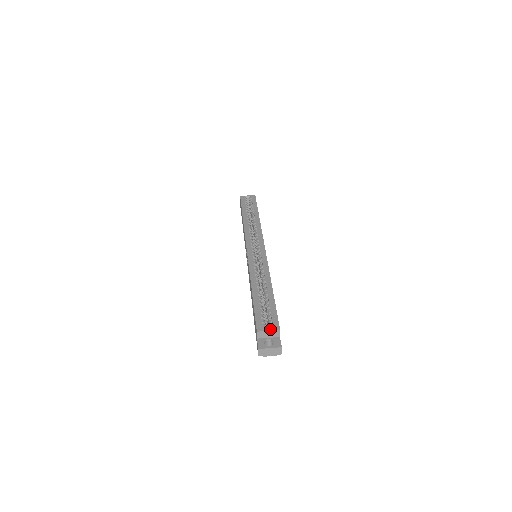
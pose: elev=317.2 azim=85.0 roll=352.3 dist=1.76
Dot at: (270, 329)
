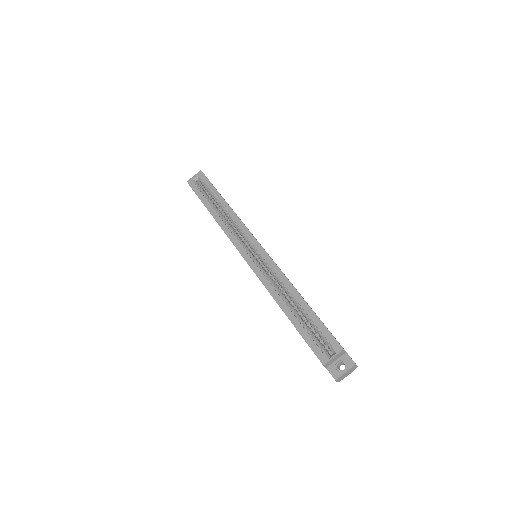
Dot at: (333, 353)
